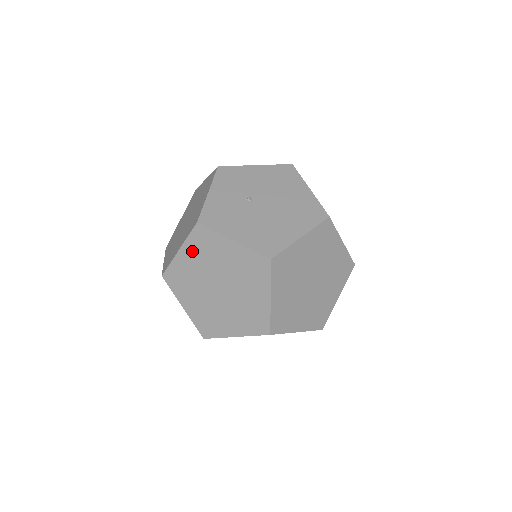
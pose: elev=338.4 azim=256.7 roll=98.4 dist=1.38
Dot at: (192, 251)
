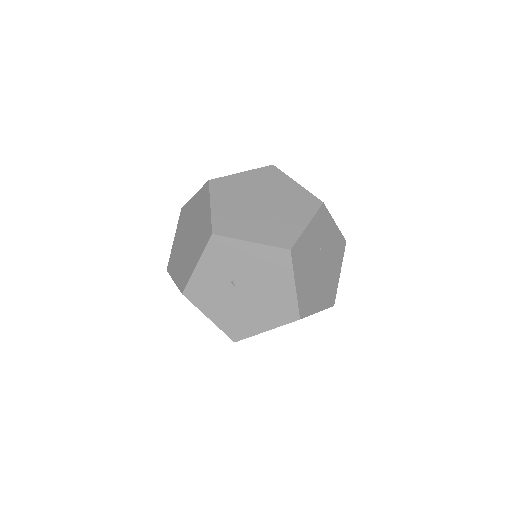
Dot at: occluded
